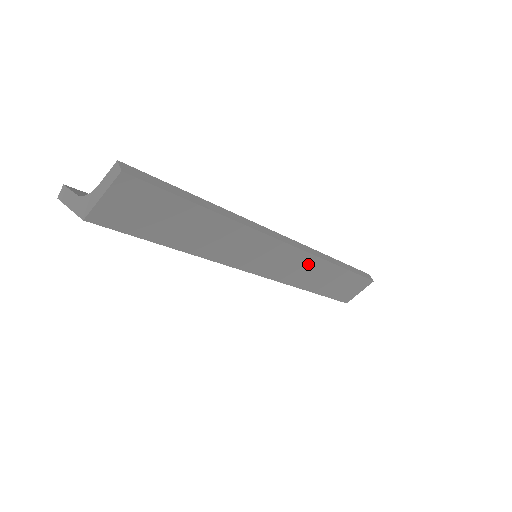
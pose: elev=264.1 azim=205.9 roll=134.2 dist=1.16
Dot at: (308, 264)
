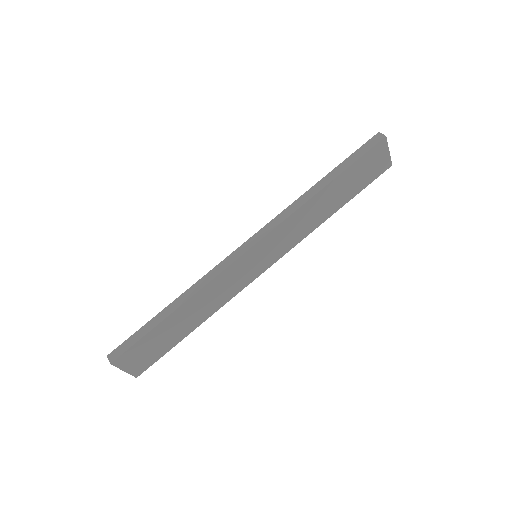
Dot at: (292, 224)
